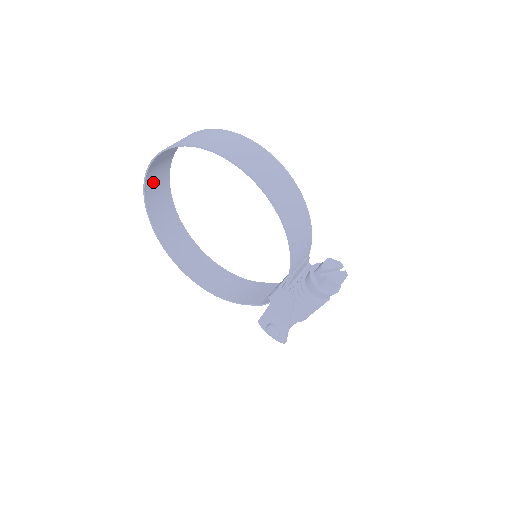
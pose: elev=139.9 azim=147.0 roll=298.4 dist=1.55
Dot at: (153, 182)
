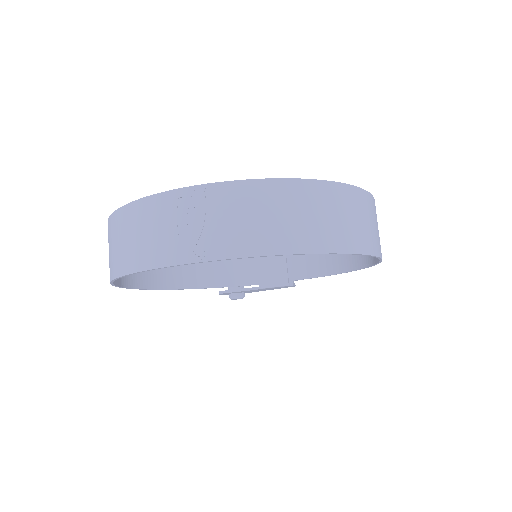
Dot at: (160, 243)
